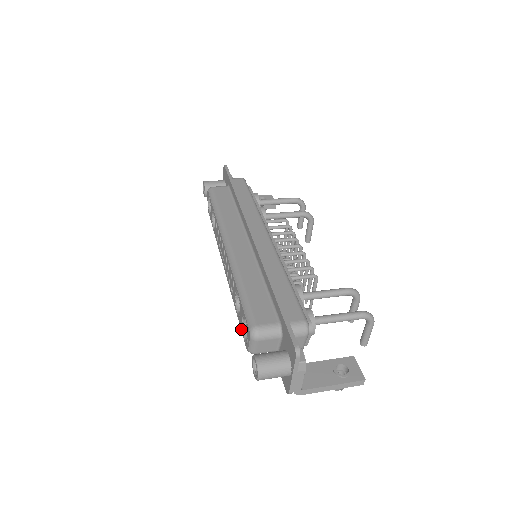
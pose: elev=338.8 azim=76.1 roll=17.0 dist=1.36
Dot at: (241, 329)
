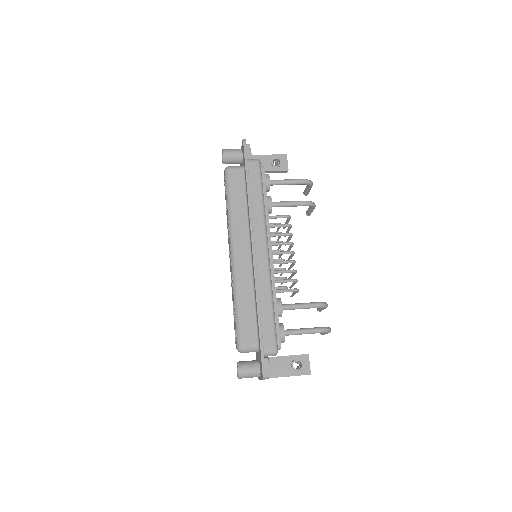
Dot at: (234, 328)
